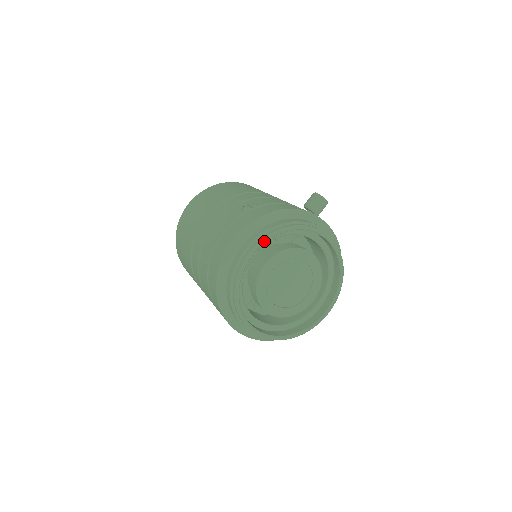
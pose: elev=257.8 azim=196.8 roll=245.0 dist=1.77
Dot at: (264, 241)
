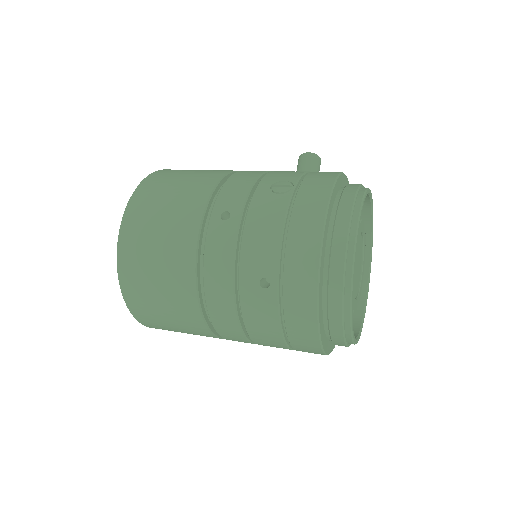
Dot at: occluded
